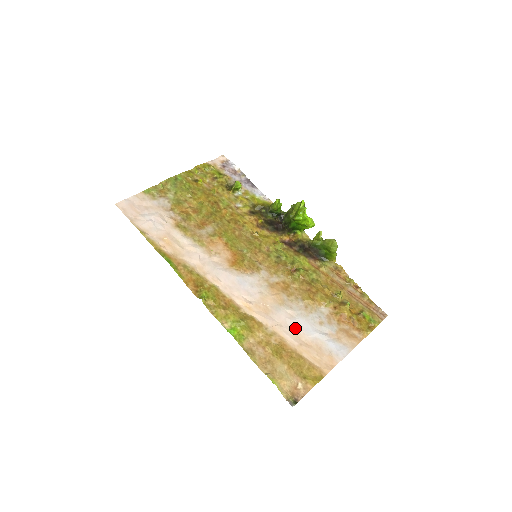
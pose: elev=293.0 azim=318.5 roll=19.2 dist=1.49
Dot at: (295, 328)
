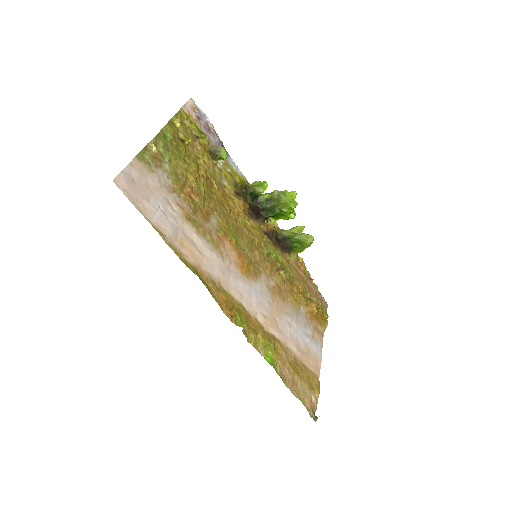
Dot at: (296, 337)
